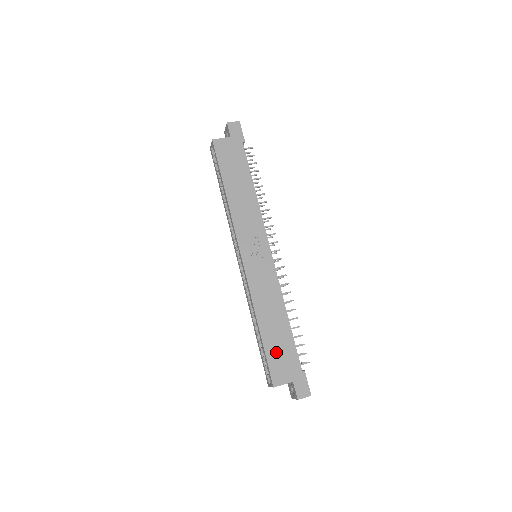
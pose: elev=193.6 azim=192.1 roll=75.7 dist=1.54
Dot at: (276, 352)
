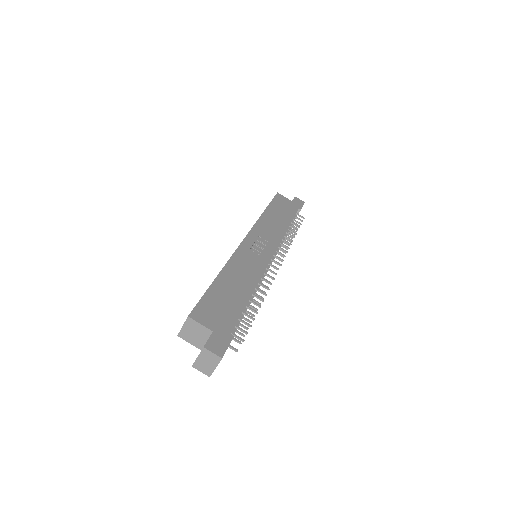
Dot at: (217, 300)
